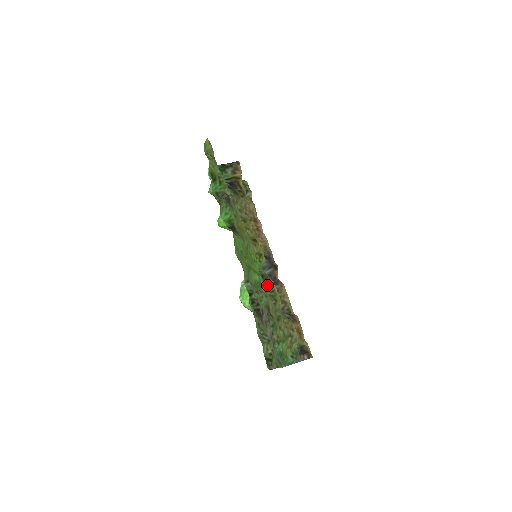
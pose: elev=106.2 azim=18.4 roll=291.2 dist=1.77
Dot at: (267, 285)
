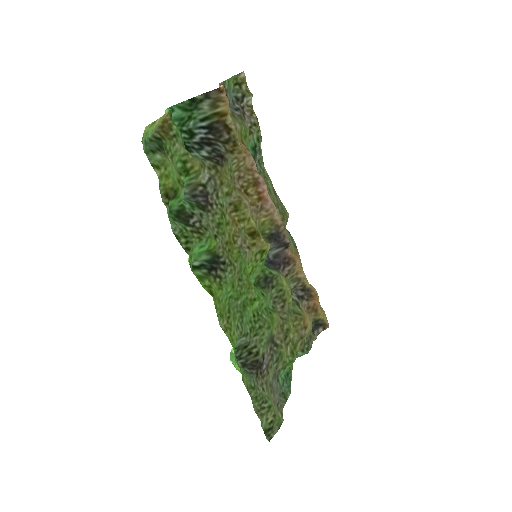
Dot at: (272, 286)
